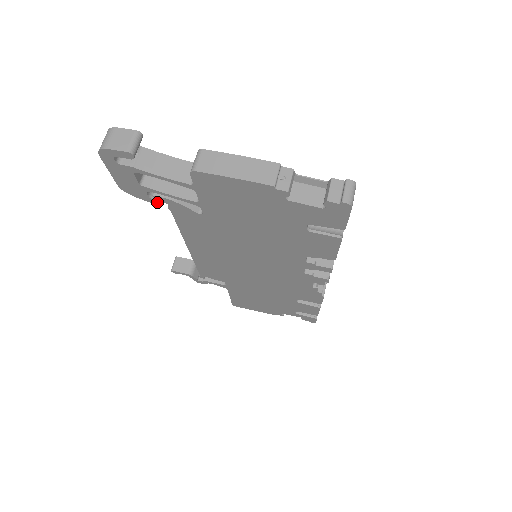
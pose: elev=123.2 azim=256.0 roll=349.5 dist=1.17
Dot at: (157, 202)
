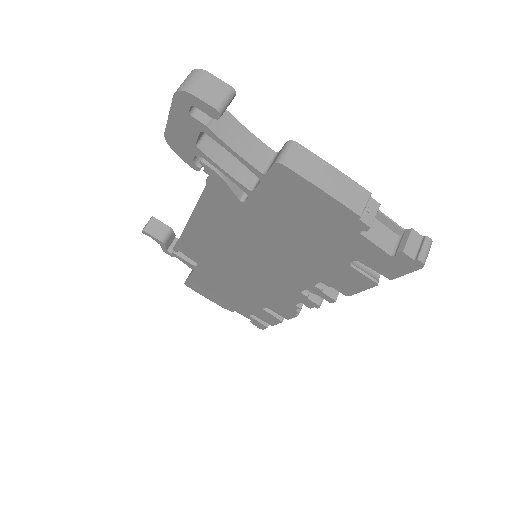
Dot at: (199, 169)
